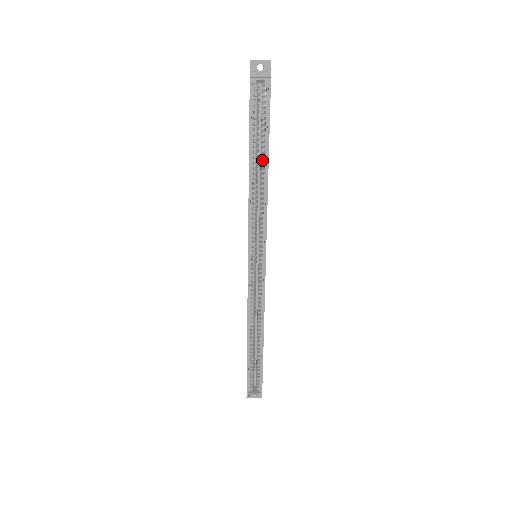
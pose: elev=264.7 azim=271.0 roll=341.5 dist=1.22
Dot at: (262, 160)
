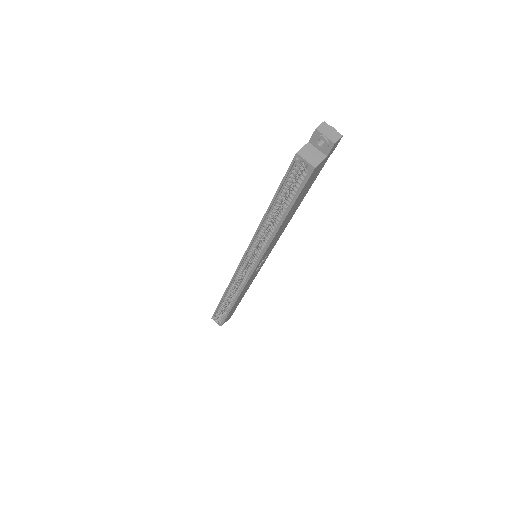
Dot at: (281, 214)
